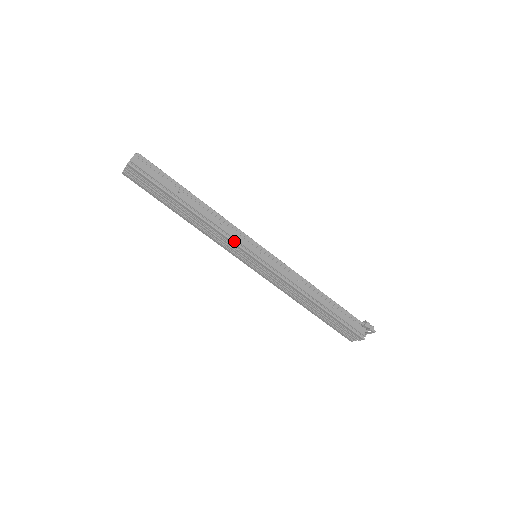
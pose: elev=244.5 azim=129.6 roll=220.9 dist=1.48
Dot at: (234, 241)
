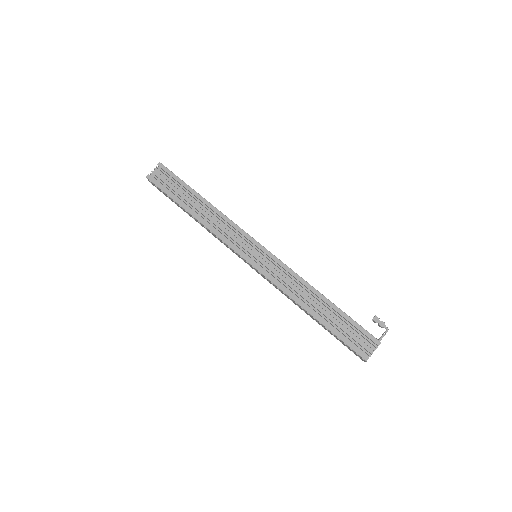
Dot at: occluded
